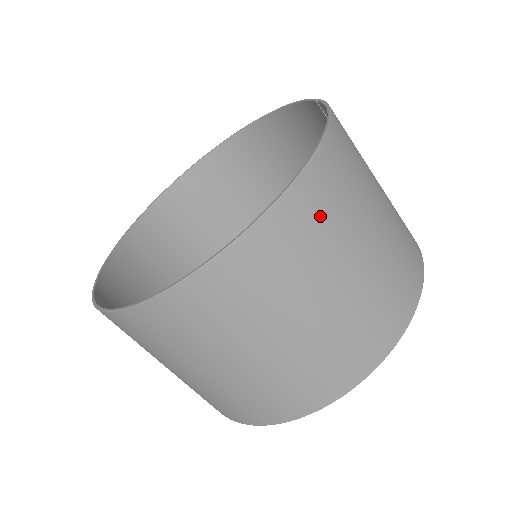
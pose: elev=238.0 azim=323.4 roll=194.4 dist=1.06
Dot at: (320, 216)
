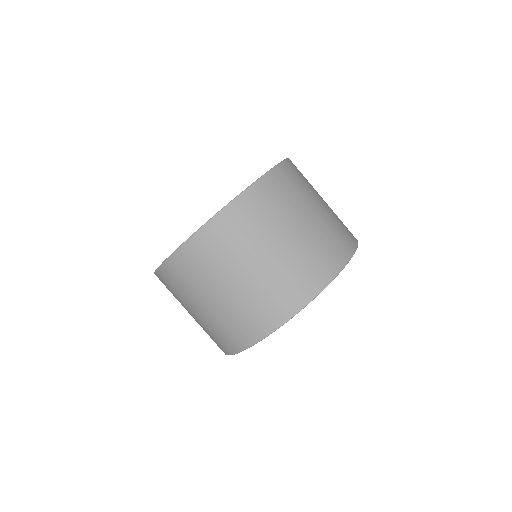
Dot at: (212, 252)
